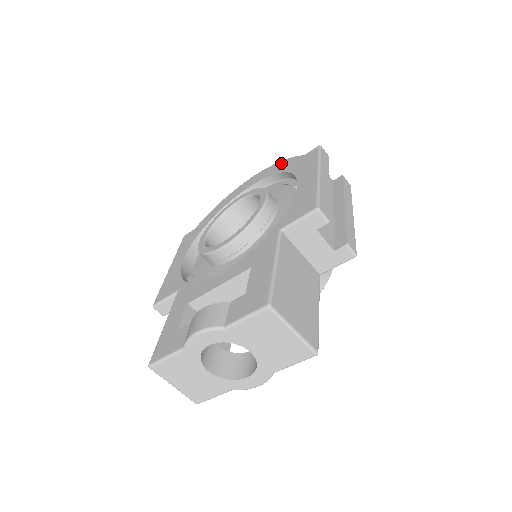
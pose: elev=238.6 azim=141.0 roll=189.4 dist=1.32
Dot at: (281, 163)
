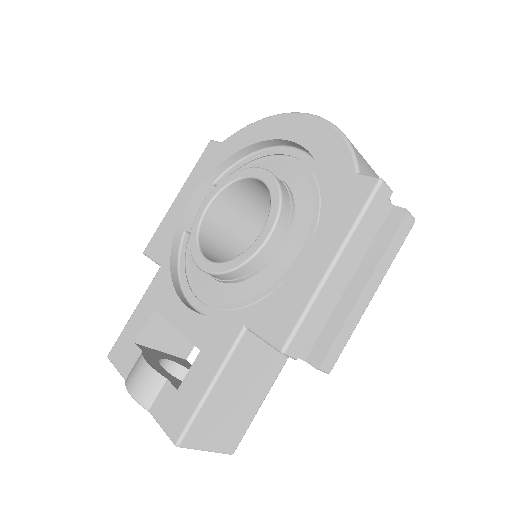
Dot at: (335, 142)
